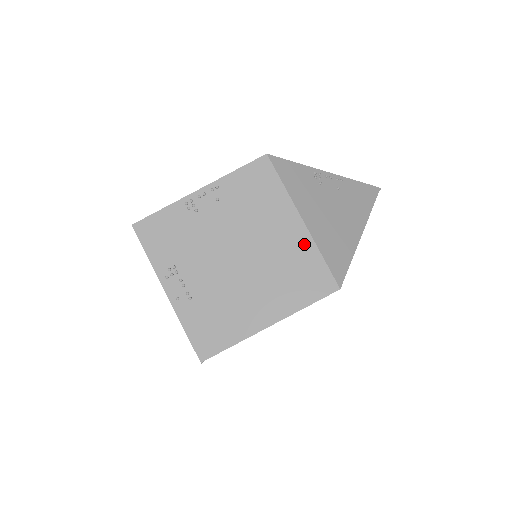
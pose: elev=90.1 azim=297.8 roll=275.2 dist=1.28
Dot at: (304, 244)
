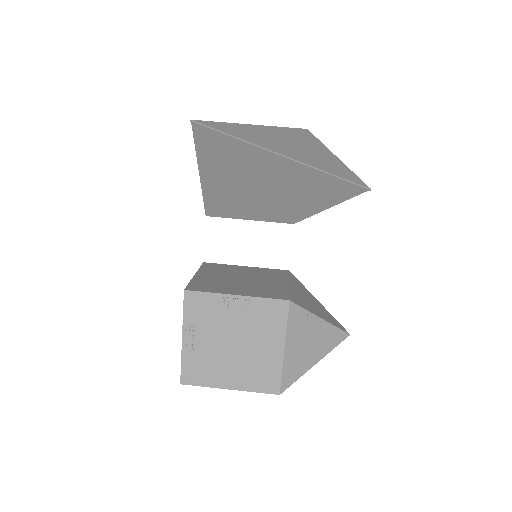
Dot at: occluded
